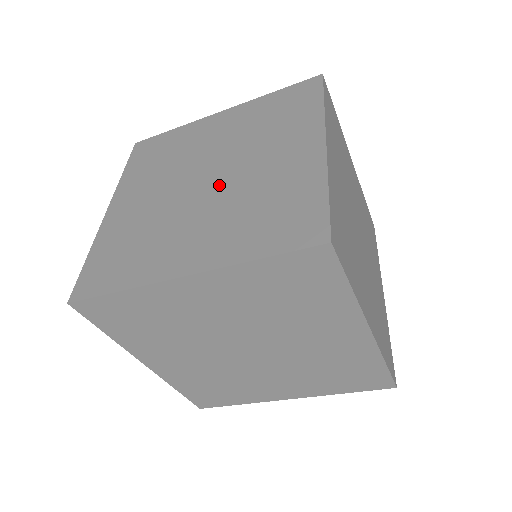
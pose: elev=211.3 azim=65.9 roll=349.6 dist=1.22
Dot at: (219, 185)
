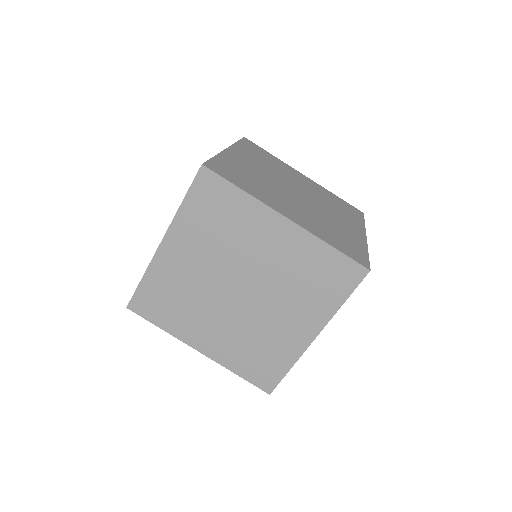
Dot at: occluded
